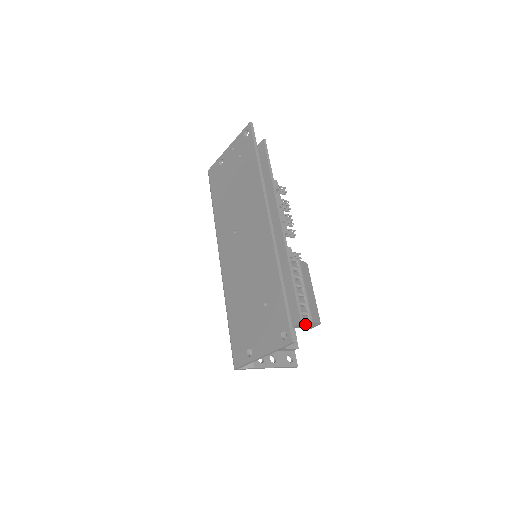
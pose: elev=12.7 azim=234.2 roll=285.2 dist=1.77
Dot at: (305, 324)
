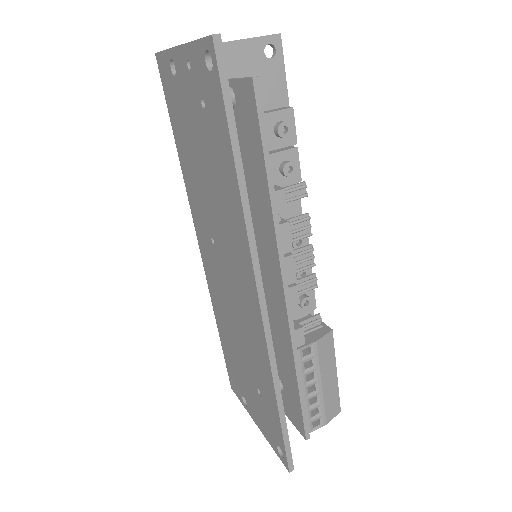
Dot at: occluded
